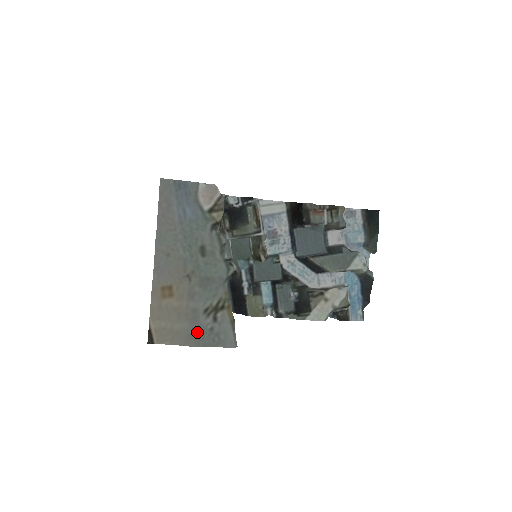
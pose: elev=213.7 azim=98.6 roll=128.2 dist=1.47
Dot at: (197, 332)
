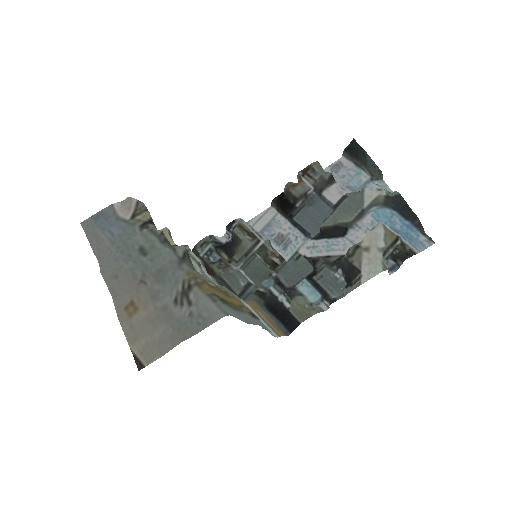
Dot at: (177, 326)
